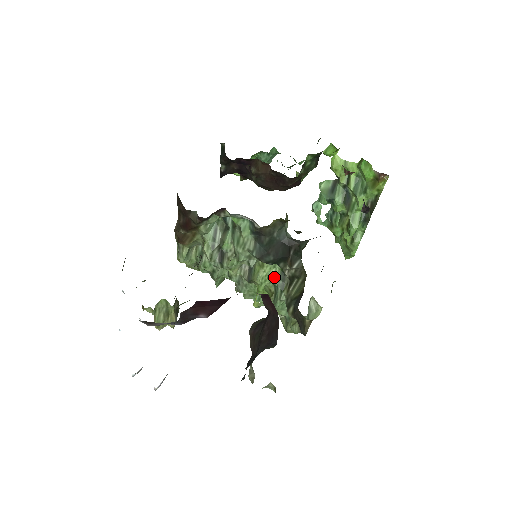
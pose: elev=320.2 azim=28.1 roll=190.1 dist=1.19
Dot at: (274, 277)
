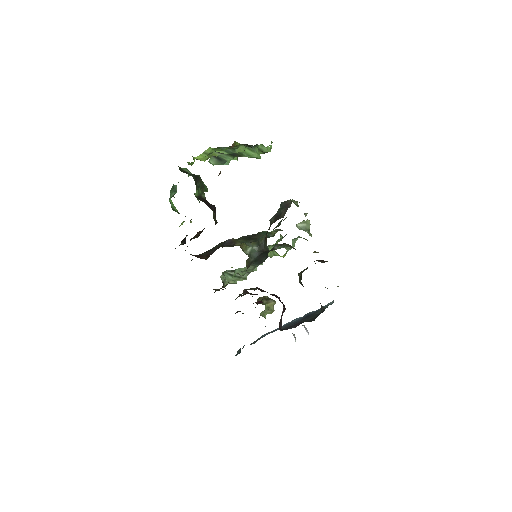
Dot at: occluded
